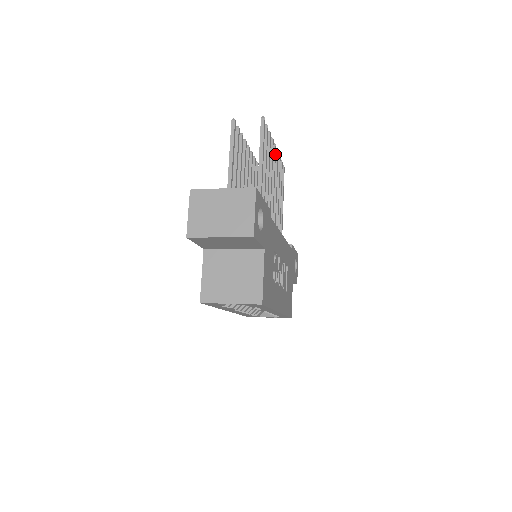
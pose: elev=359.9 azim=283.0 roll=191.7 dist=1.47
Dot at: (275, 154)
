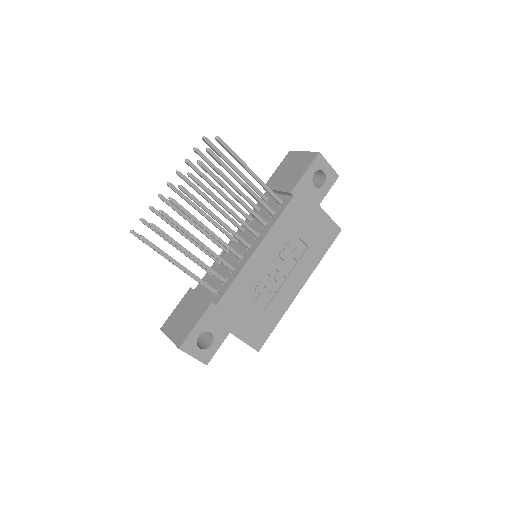
Dot at: (188, 194)
